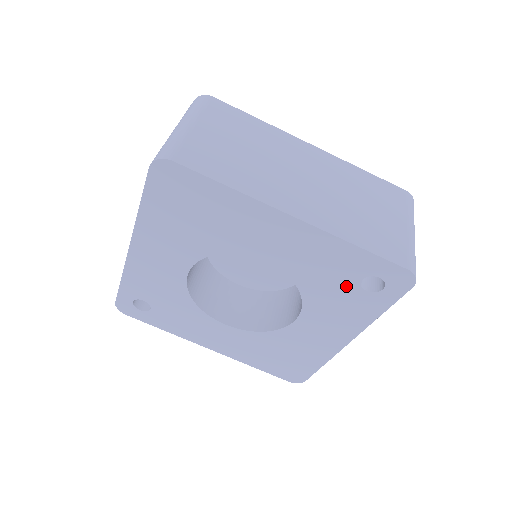
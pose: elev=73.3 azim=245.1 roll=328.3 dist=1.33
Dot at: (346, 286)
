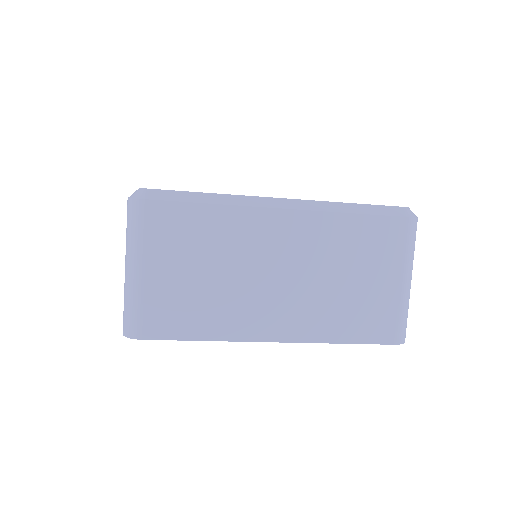
Dot at: occluded
